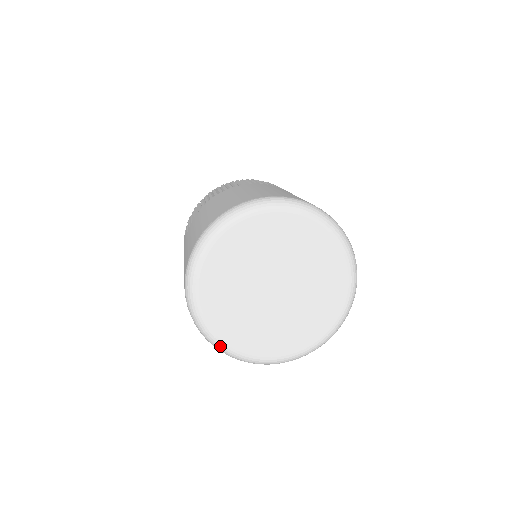
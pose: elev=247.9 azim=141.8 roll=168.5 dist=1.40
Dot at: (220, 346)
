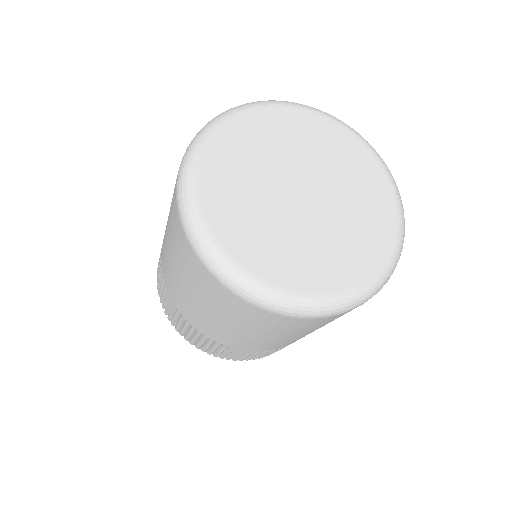
Dot at: (190, 168)
